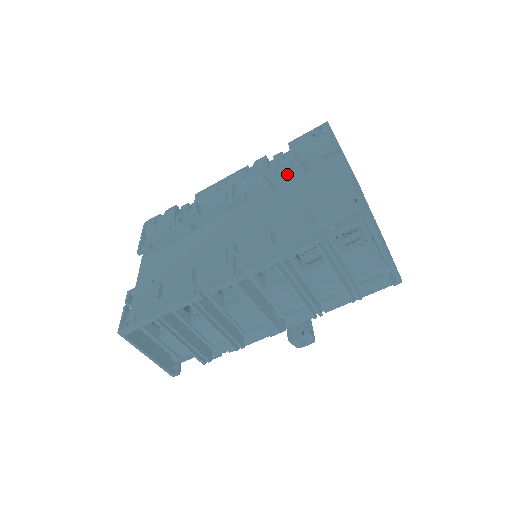
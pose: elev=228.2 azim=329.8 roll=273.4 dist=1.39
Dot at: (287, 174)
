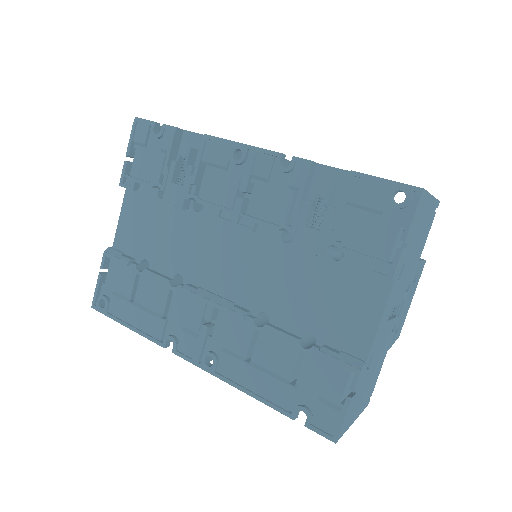
Dot at: (312, 254)
